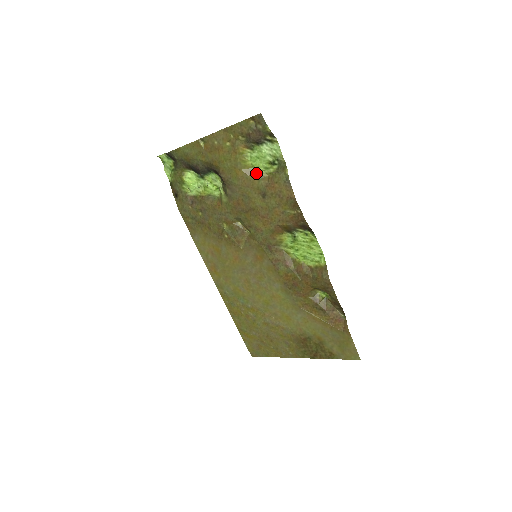
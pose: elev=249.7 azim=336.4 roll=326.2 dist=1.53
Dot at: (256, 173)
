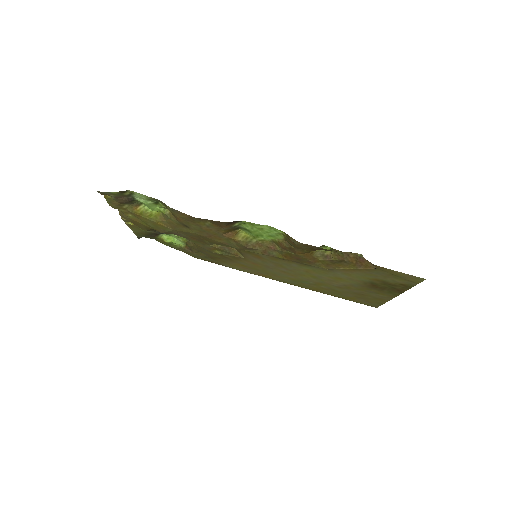
Dot at: (165, 215)
